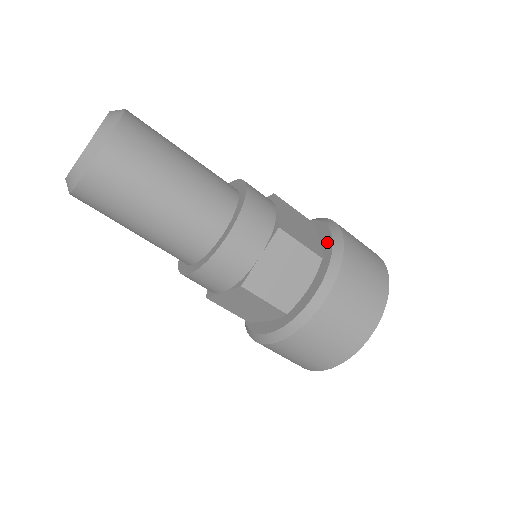
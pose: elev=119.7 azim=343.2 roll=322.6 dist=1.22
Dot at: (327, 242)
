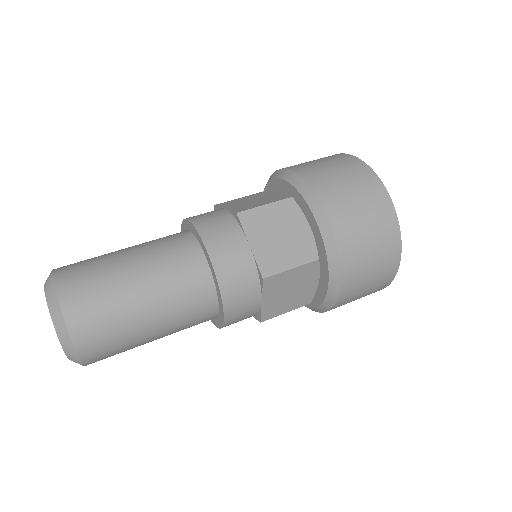
Dot at: (316, 232)
